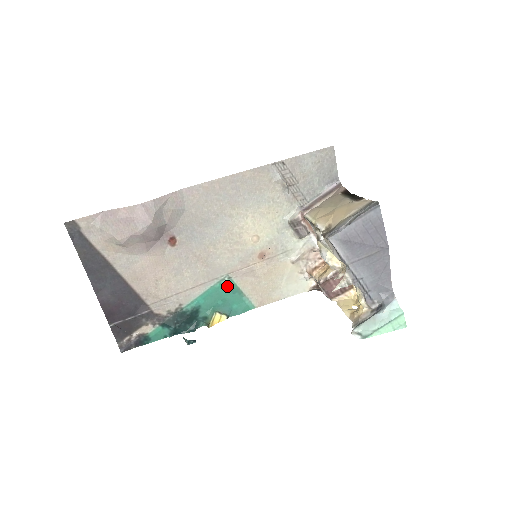
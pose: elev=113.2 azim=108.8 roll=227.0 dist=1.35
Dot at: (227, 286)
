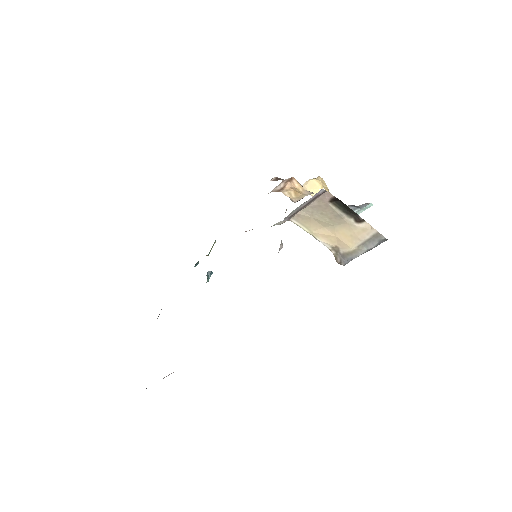
Dot at: occluded
